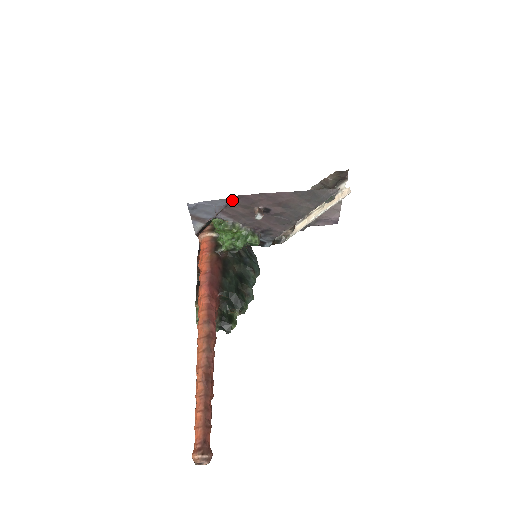
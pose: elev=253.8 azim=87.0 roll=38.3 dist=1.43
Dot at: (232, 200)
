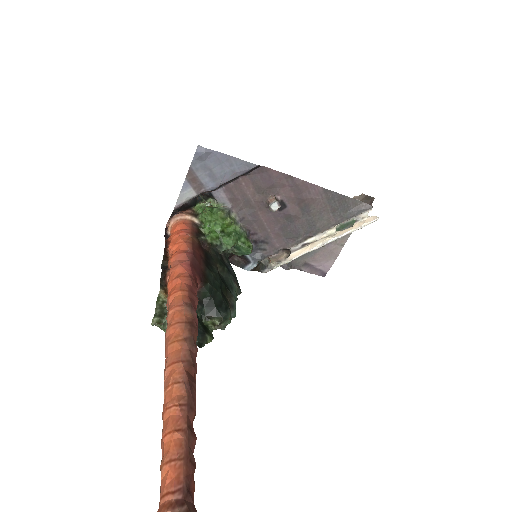
Dot at: (251, 170)
